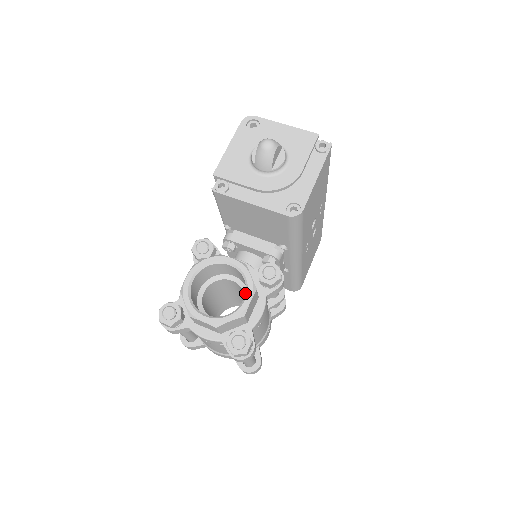
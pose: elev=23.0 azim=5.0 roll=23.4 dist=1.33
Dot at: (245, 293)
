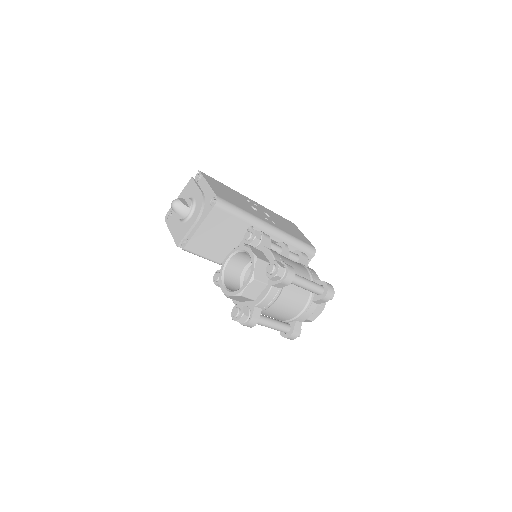
Dot at: (247, 253)
